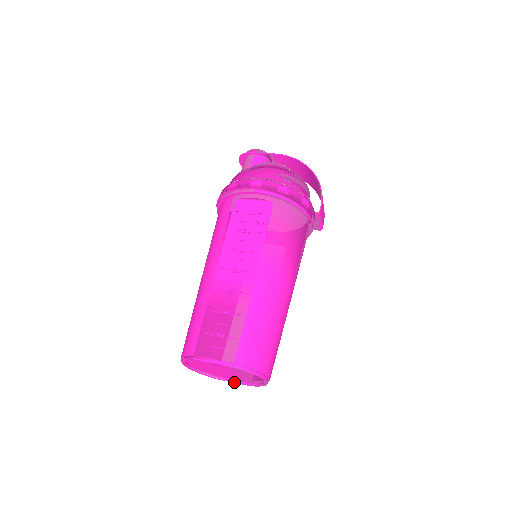
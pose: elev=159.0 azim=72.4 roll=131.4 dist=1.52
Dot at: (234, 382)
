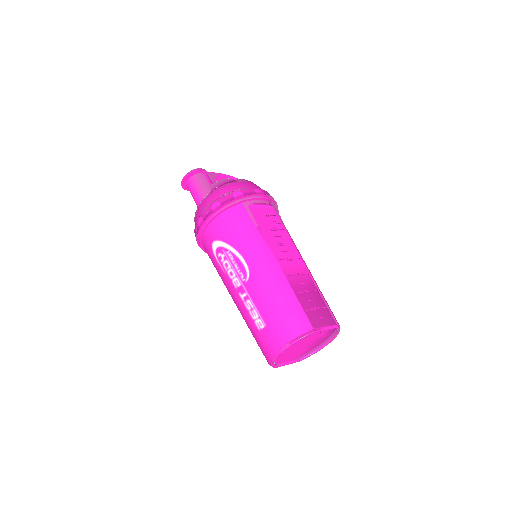
Dot at: (289, 363)
